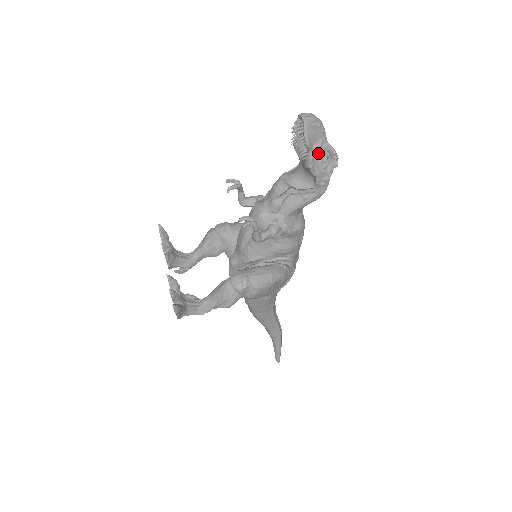
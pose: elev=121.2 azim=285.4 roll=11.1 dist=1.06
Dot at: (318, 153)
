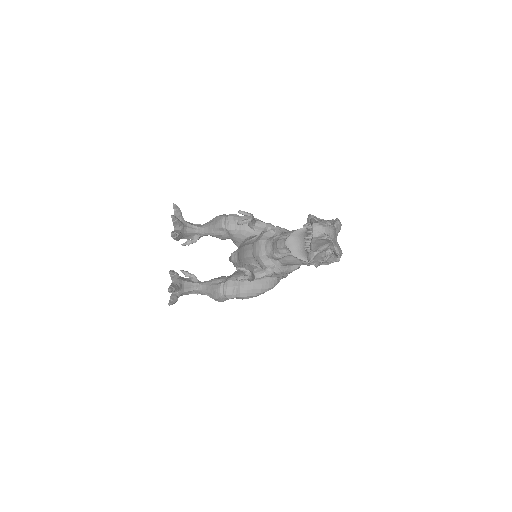
Dot at: (322, 251)
